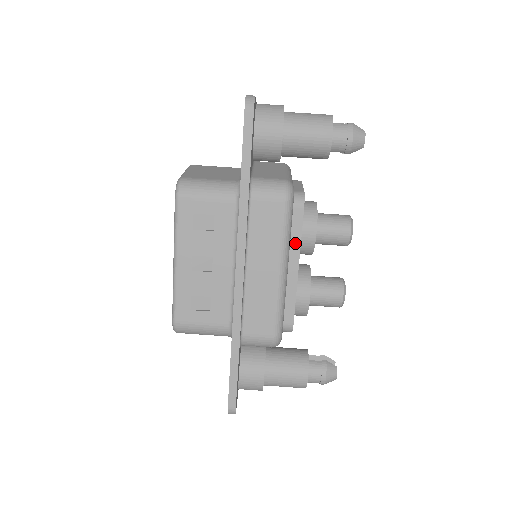
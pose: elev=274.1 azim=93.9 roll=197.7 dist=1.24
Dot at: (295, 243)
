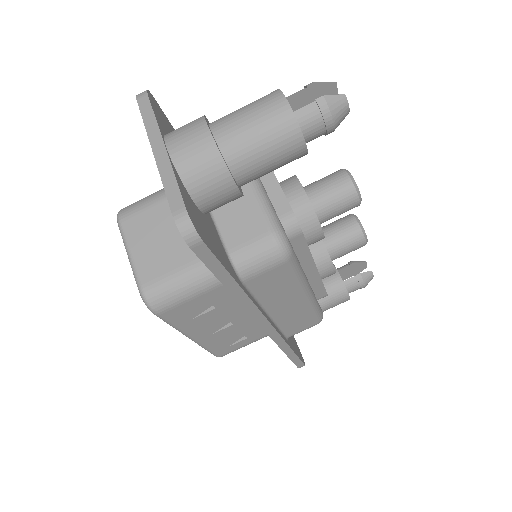
Dot at: (305, 258)
